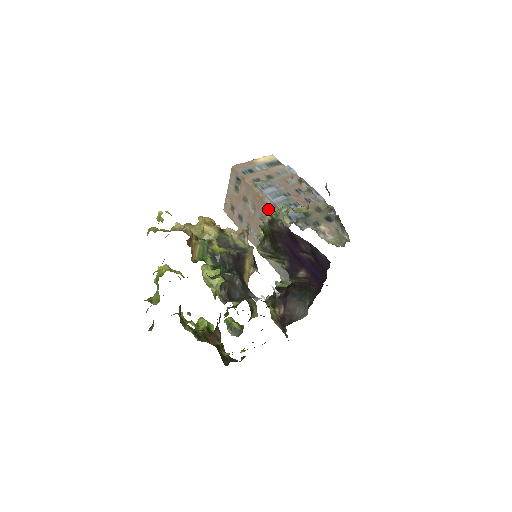
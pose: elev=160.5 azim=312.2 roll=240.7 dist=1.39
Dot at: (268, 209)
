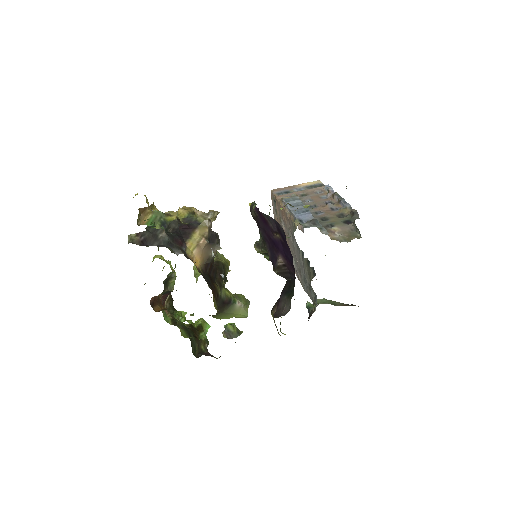
Dot at: (287, 219)
